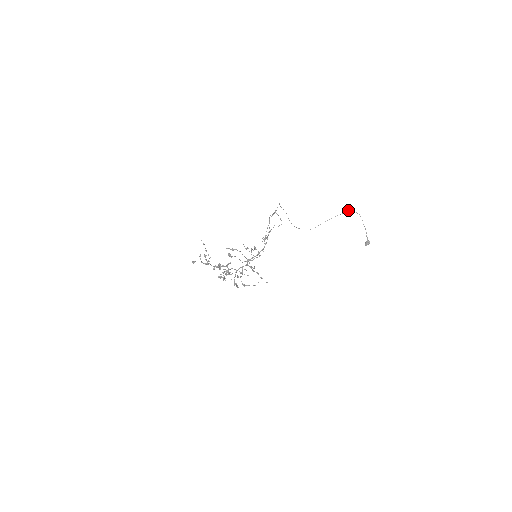
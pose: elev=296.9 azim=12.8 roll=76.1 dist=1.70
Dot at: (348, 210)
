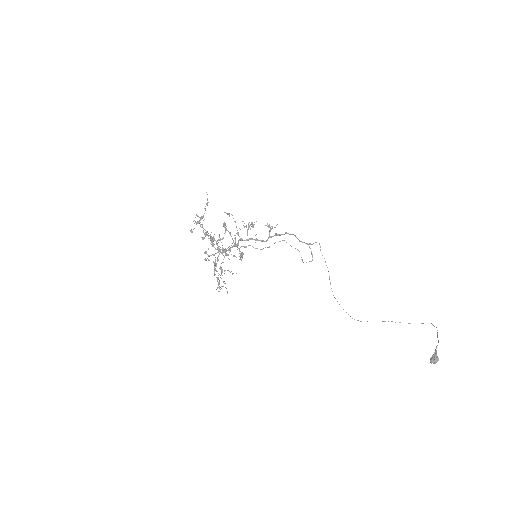
Dot at: (423, 323)
